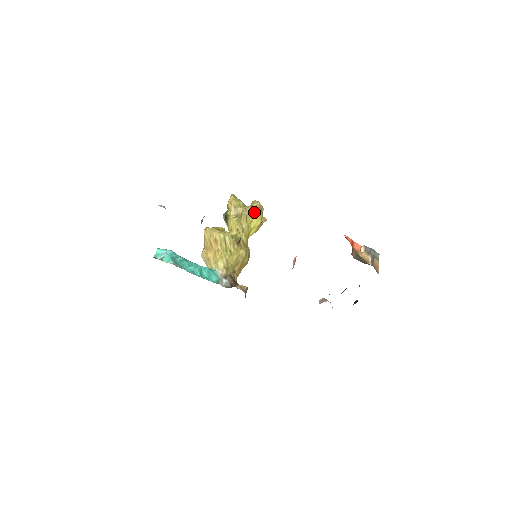
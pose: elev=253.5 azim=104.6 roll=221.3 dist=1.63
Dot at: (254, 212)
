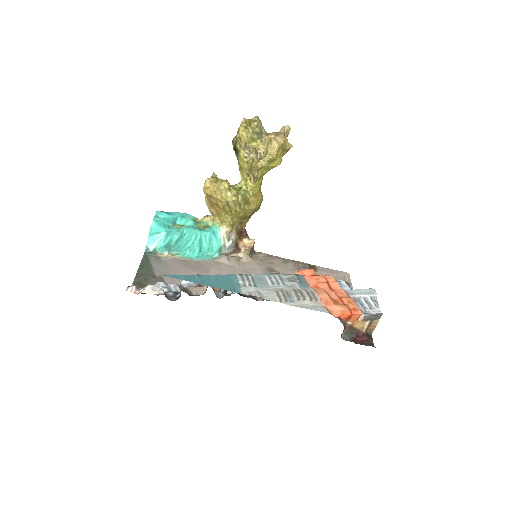
Dot at: (269, 161)
